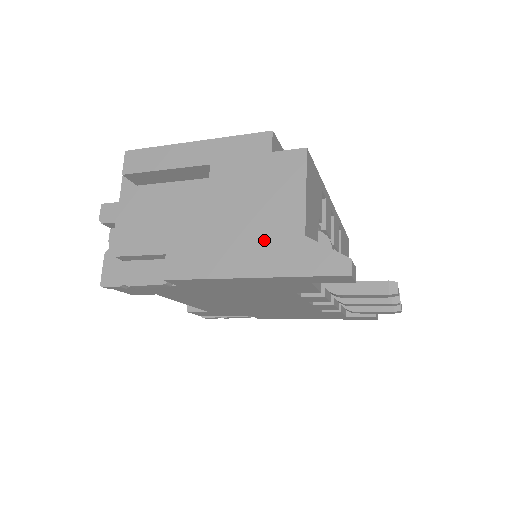
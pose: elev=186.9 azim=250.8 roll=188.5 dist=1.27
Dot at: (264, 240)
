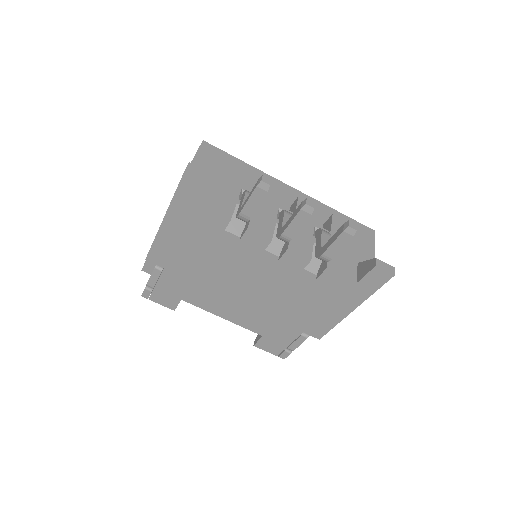
Dot at: occluded
